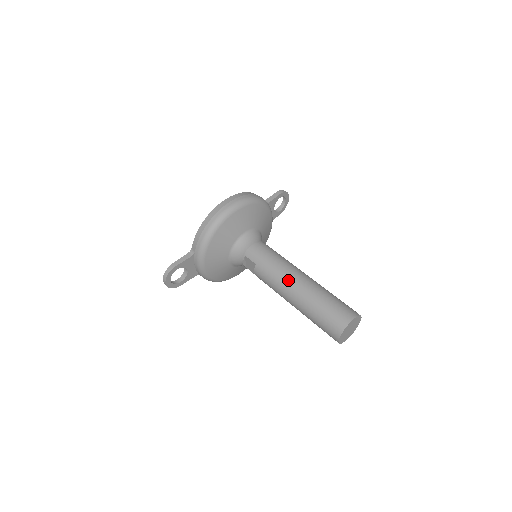
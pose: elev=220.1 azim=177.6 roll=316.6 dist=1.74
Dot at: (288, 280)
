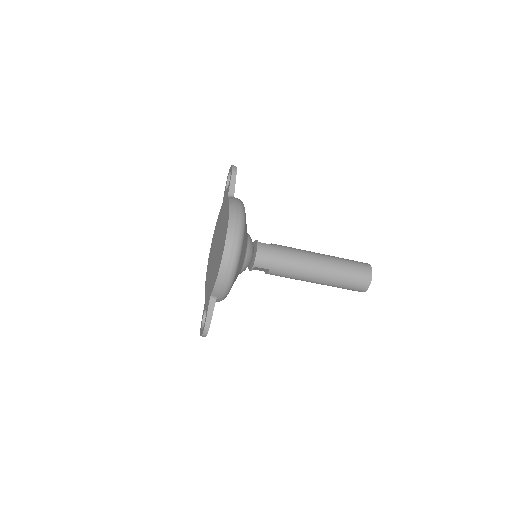
Dot at: (308, 271)
